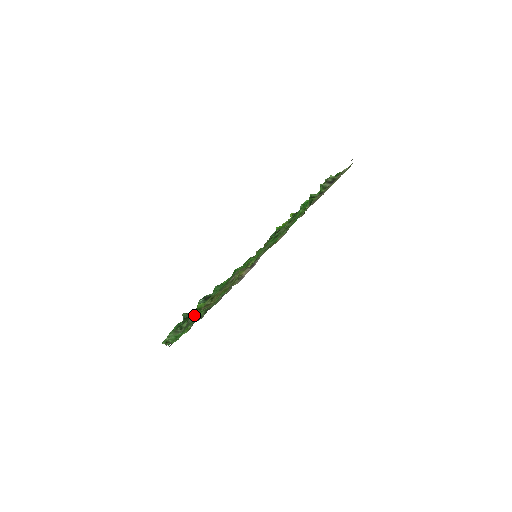
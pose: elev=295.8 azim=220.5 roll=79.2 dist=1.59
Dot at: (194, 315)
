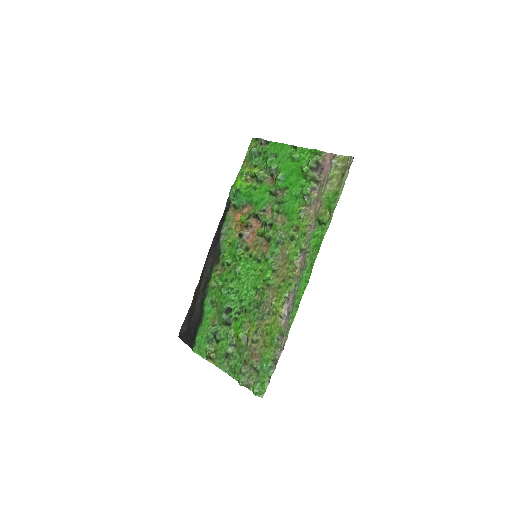
Dot at: (231, 337)
